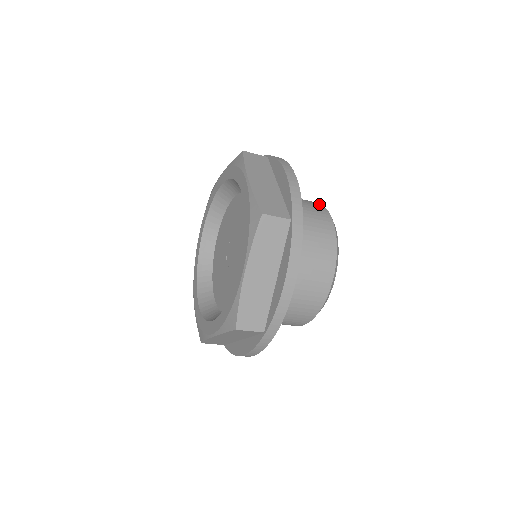
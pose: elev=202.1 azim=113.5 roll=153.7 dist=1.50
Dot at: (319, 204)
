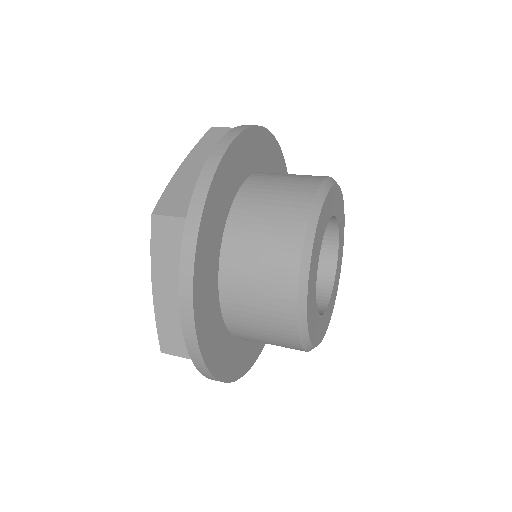
Dot at: (317, 181)
